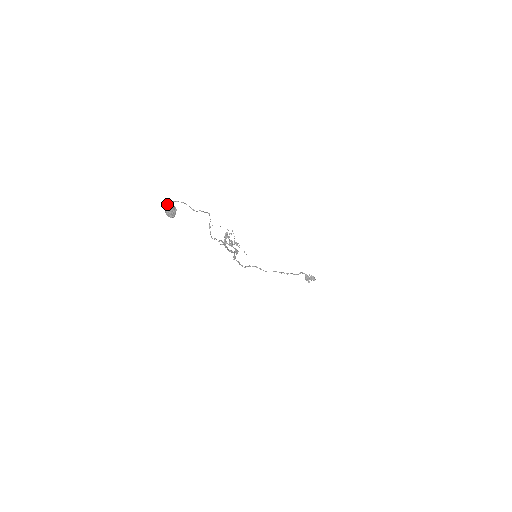
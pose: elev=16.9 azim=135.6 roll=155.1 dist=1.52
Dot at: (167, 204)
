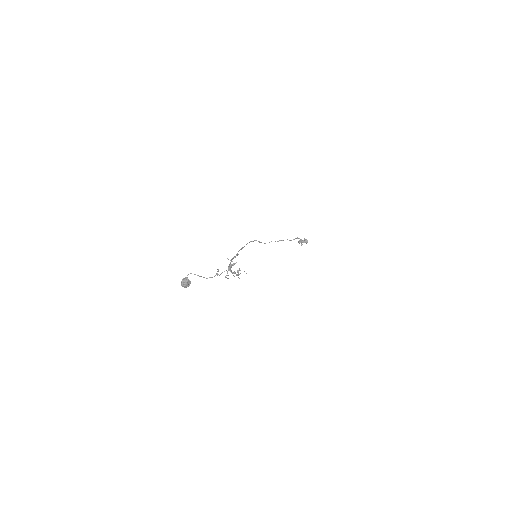
Dot at: (183, 279)
